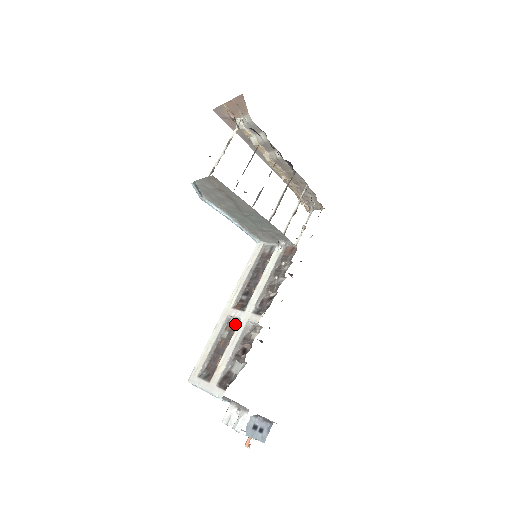
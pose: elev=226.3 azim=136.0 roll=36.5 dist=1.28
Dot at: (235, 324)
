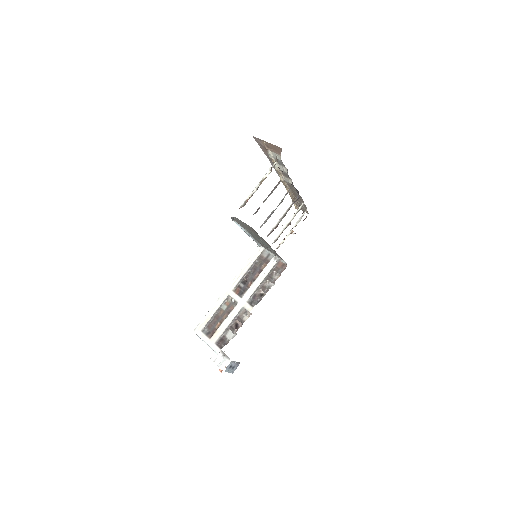
Dot at: (233, 303)
